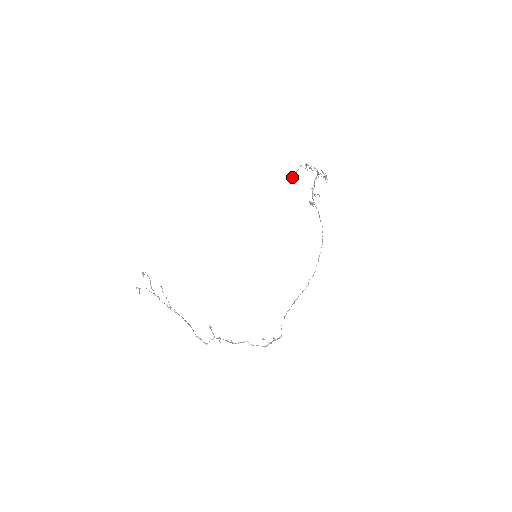
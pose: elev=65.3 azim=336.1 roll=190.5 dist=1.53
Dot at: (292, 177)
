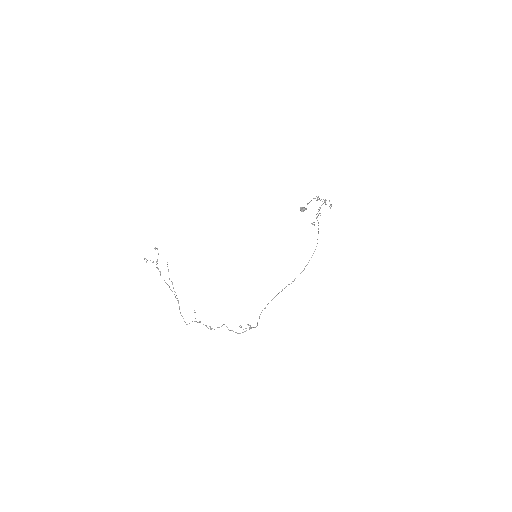
Dot at: (302, 210)
